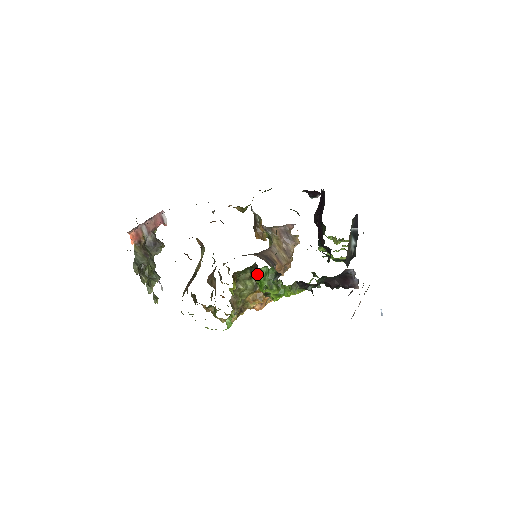
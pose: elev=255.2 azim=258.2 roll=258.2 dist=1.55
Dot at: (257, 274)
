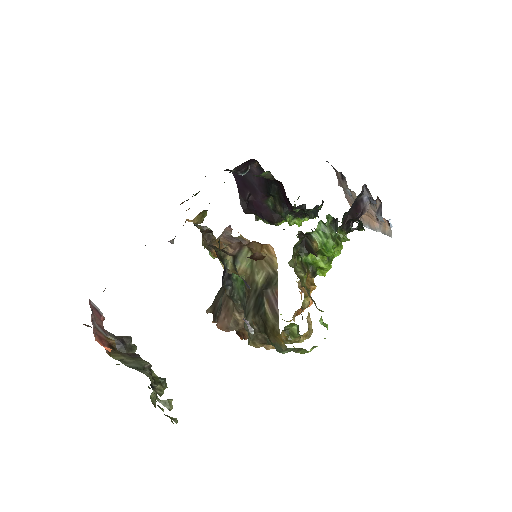
Dot at: (314, 240)
